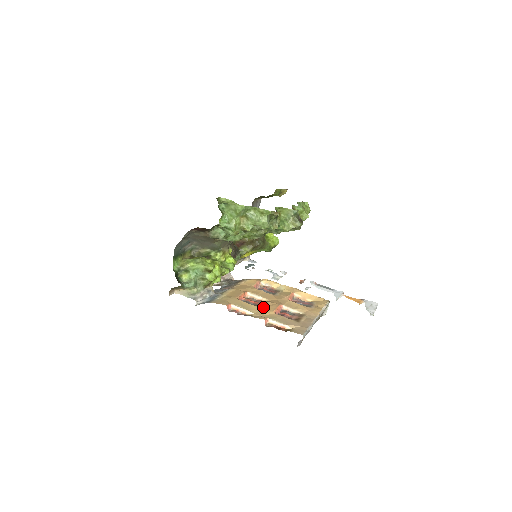
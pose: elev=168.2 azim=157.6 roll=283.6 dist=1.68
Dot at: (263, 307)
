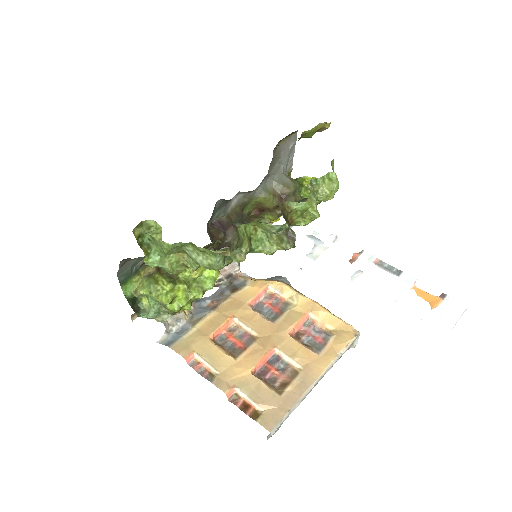
Dot at: (240, 357)
